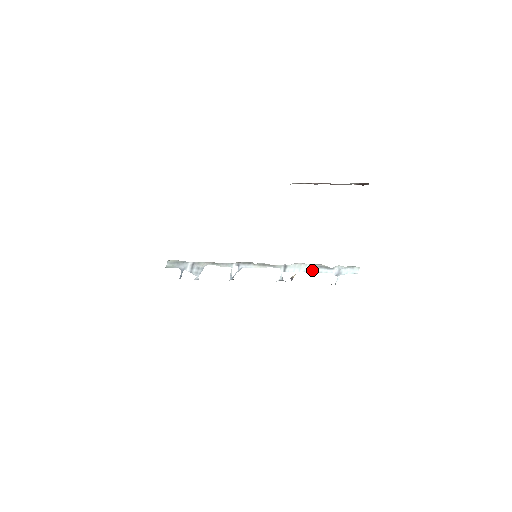
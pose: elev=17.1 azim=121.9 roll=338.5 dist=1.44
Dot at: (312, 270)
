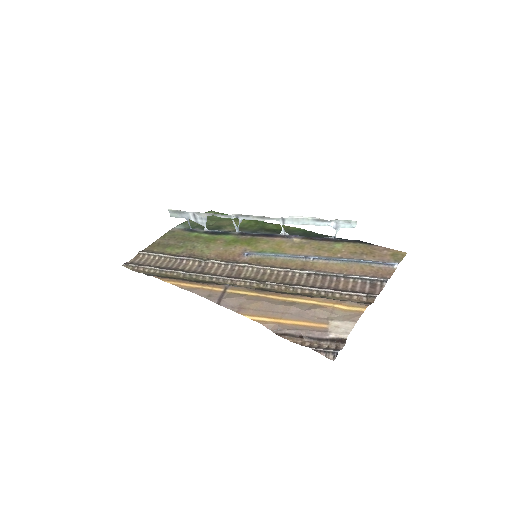
Dot at: (310, 223)
